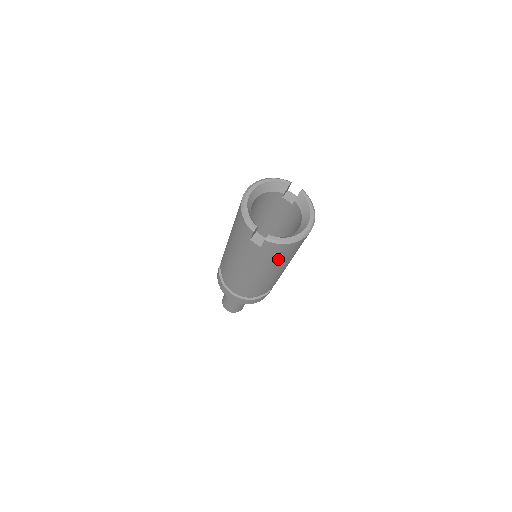
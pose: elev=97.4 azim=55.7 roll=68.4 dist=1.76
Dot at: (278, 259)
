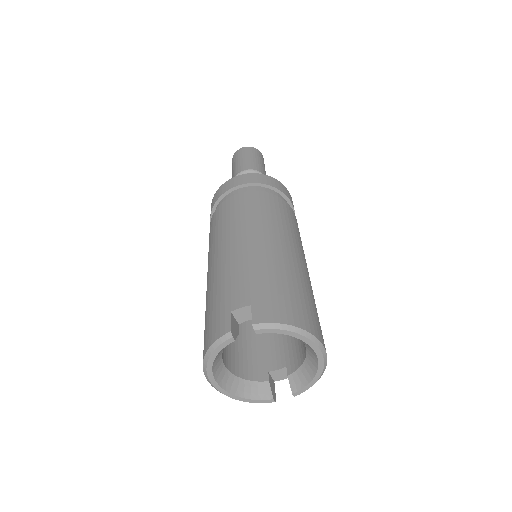
Dot at: occluded
